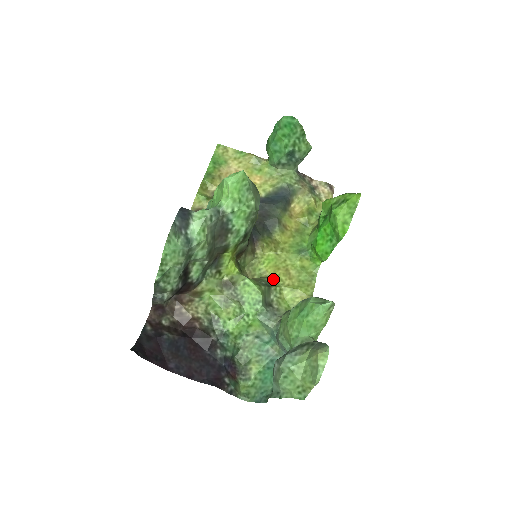
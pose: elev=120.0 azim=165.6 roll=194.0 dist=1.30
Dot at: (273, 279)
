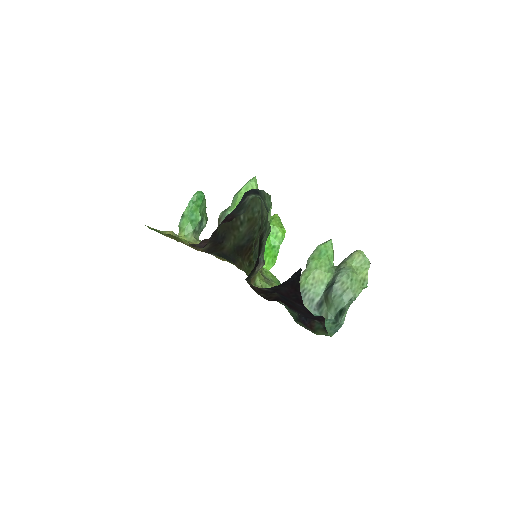
Dot at: occluded
